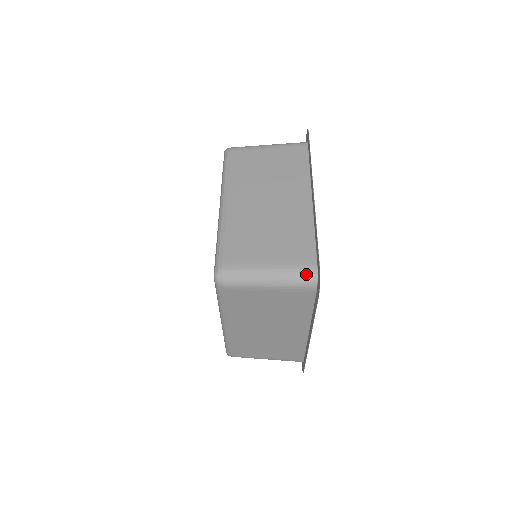
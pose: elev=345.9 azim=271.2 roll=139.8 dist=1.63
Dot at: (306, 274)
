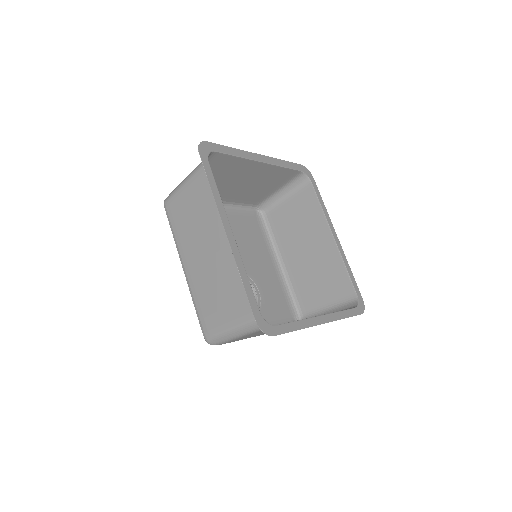
Dot at: occluded
